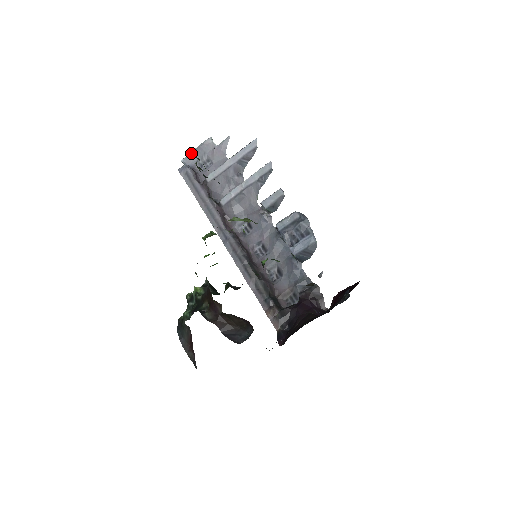
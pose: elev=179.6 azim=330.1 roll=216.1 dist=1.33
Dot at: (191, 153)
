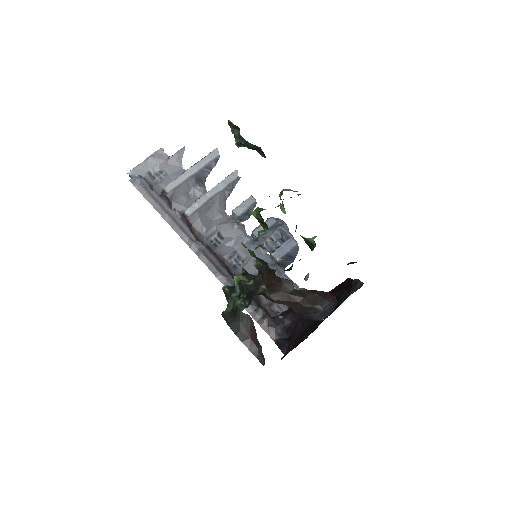
Dot at: (140, 164)
